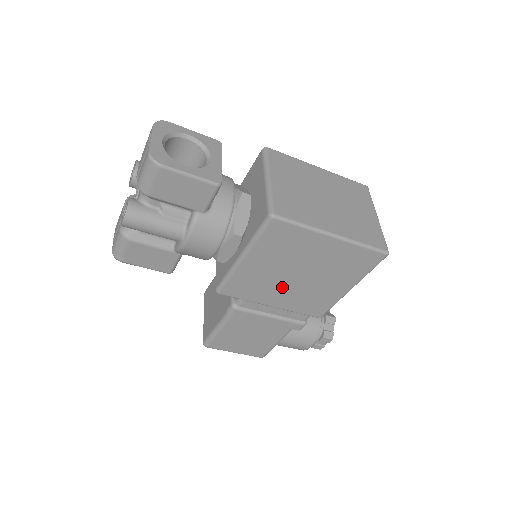
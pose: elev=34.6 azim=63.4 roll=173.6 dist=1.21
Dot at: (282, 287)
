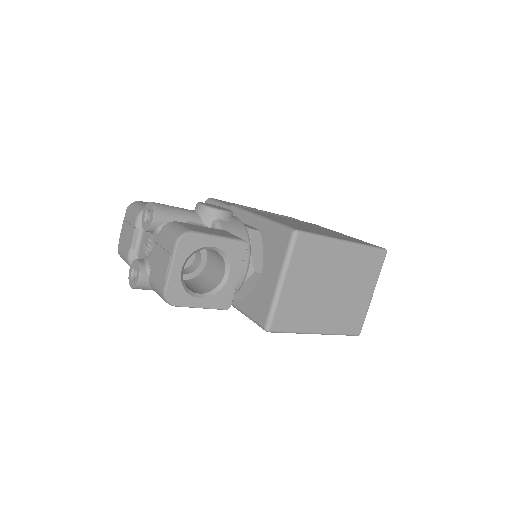
Dot at: occluded
